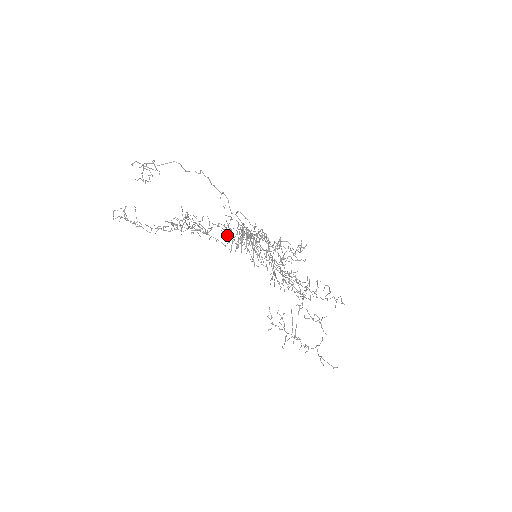
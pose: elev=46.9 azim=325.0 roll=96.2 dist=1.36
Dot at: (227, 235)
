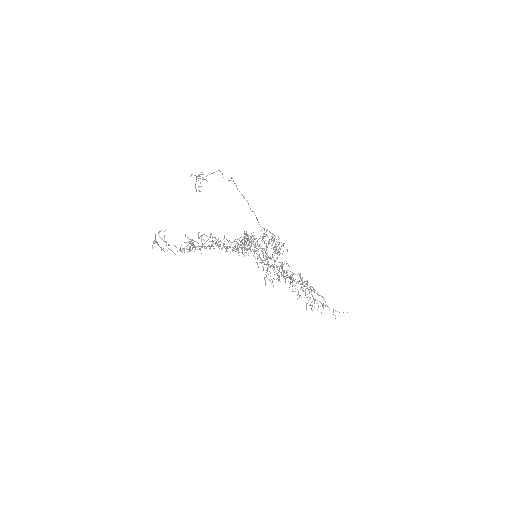
Dot at: occluded
